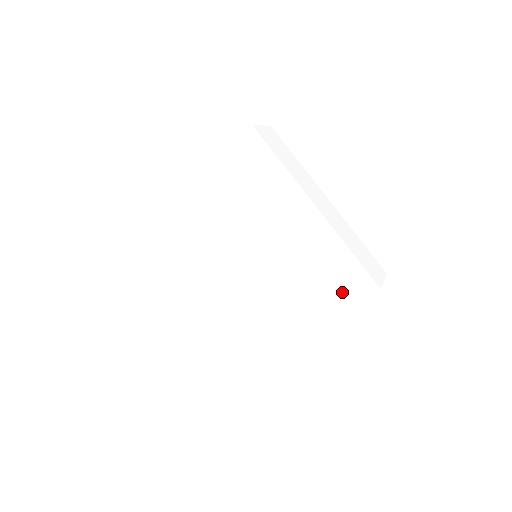
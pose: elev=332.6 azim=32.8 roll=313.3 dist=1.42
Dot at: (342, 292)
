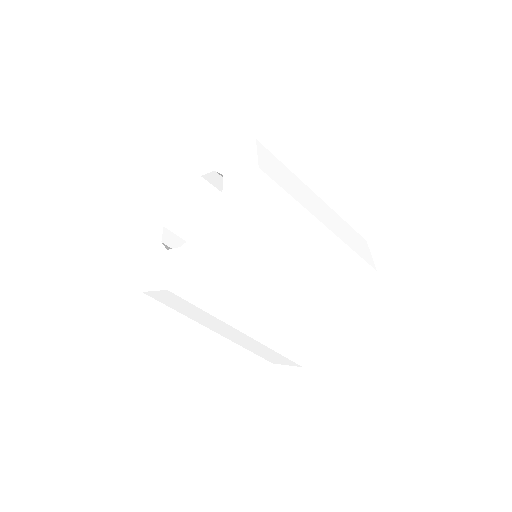
Dot at: (333, 331)
